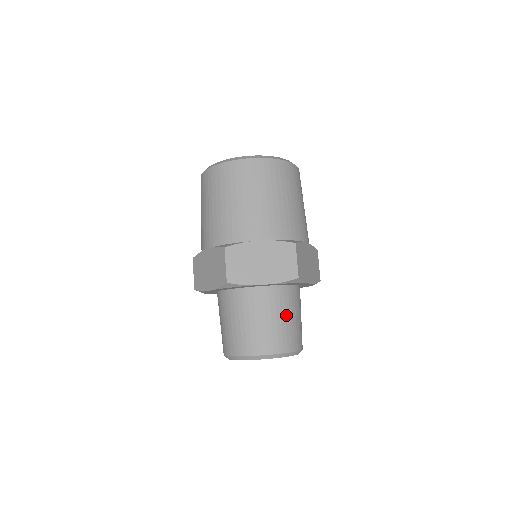
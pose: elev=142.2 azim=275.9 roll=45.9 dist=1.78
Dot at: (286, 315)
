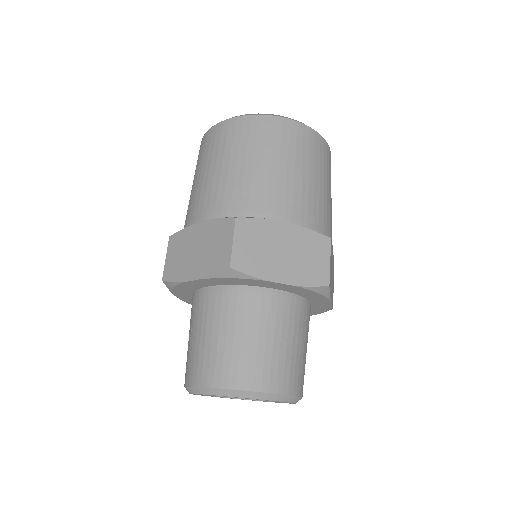
Dot at: (236, 330)
